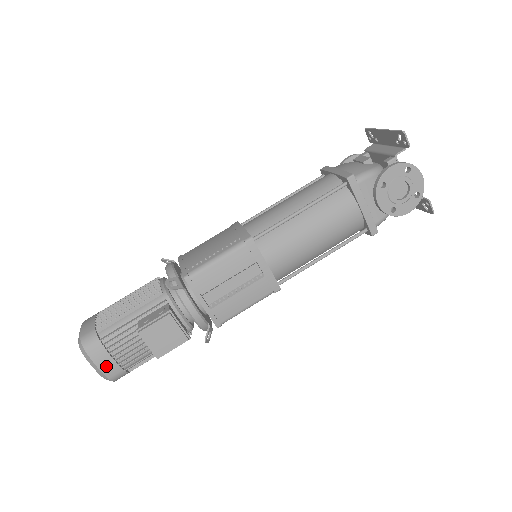
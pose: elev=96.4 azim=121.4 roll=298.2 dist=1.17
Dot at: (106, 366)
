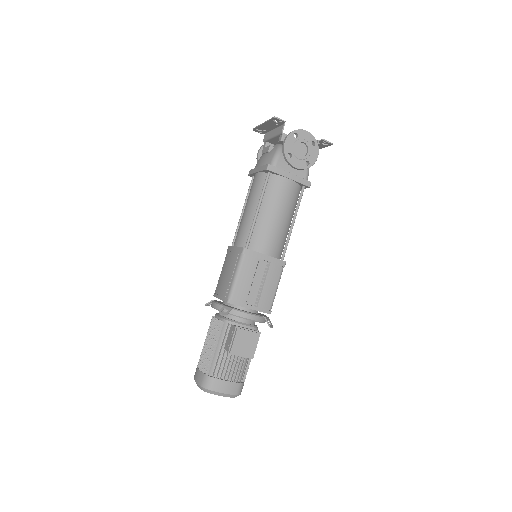
Dot at: (229, 389)
